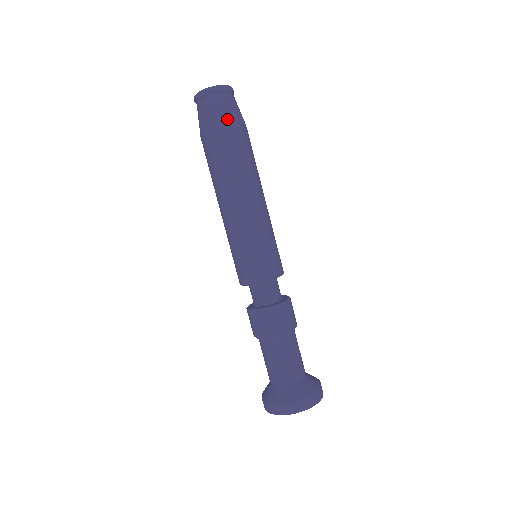
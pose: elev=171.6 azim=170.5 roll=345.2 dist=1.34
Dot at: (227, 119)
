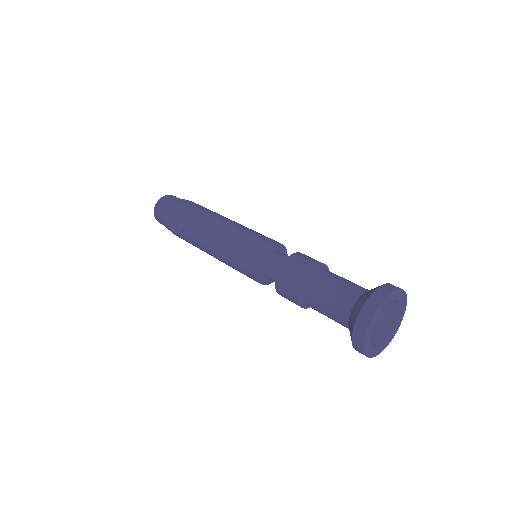
Dot at: (178, 201)
